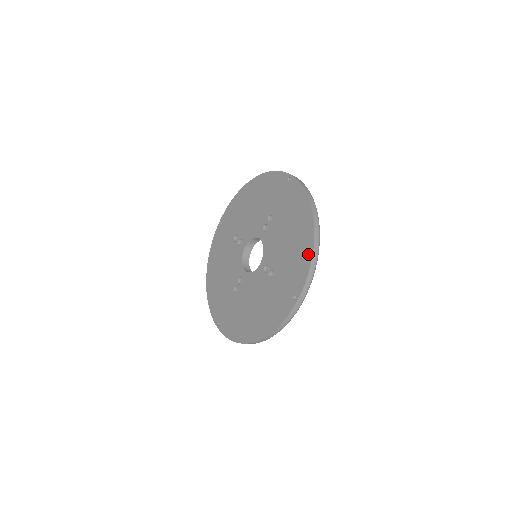
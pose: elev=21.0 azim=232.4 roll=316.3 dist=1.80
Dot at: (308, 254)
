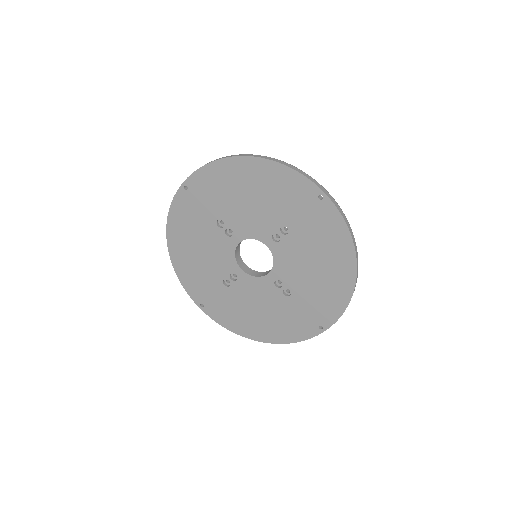
Dot at: (344, 298)
